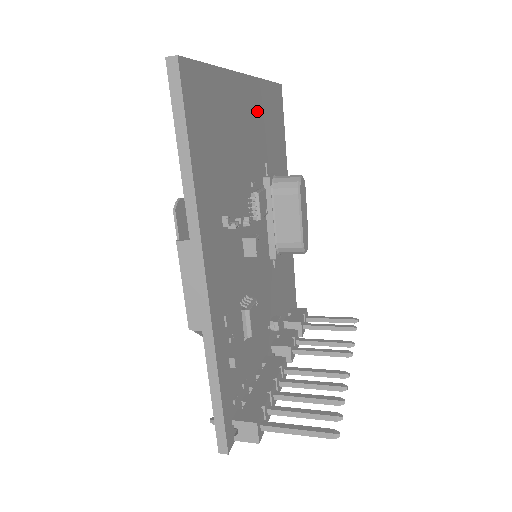
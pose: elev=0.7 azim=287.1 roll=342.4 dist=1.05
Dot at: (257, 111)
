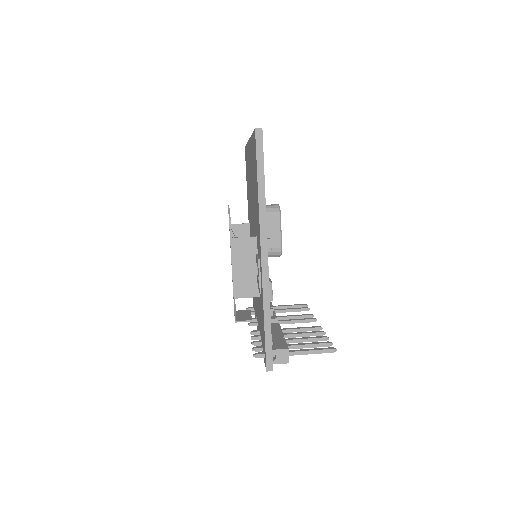
Dot at: occluded
